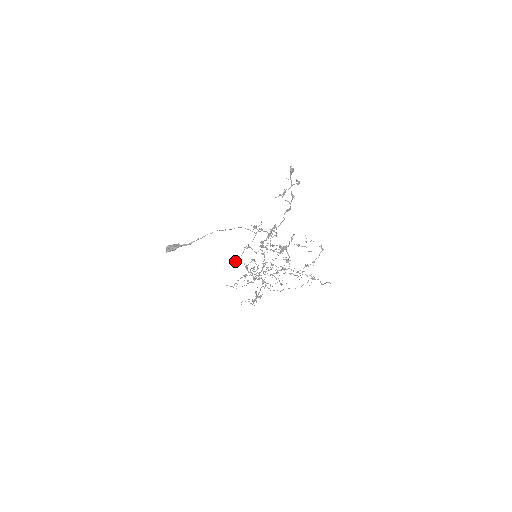
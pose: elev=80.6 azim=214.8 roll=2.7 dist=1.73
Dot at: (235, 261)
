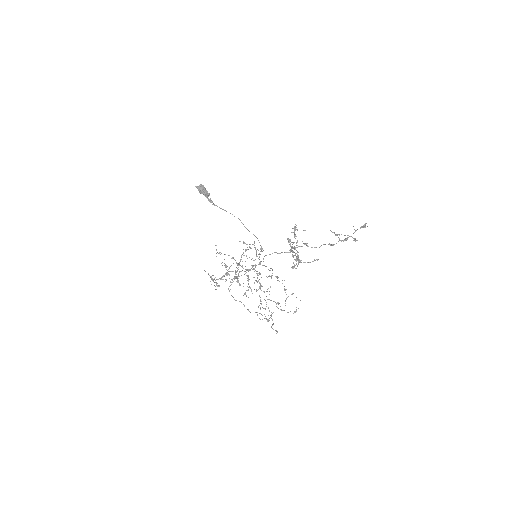
Dot at: (240, 241)
